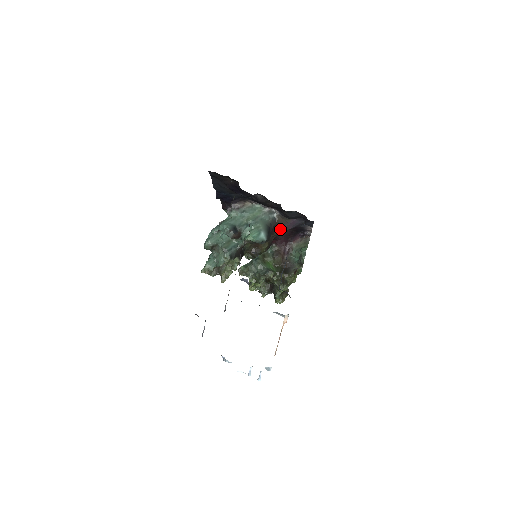
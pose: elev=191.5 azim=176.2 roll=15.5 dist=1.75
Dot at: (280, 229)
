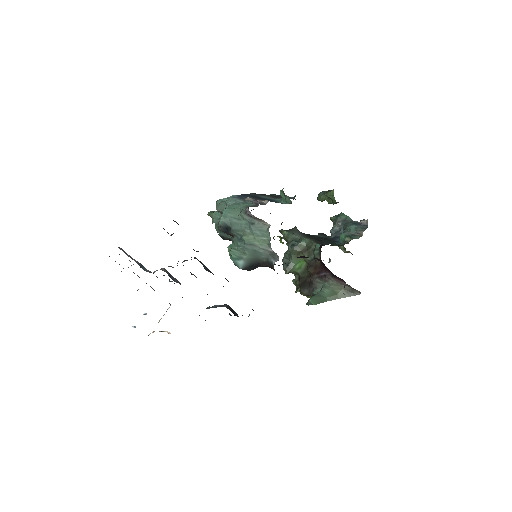
Dot at: occluded
